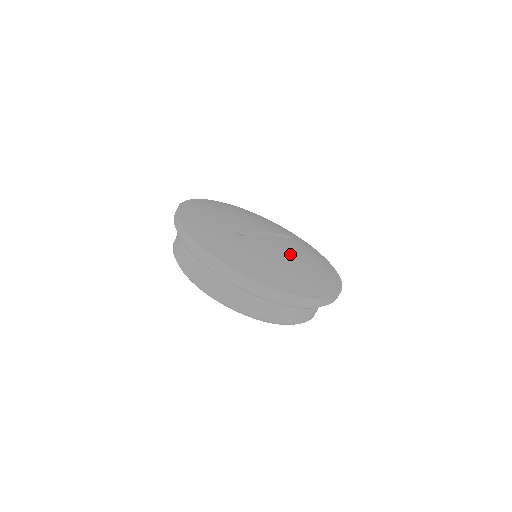
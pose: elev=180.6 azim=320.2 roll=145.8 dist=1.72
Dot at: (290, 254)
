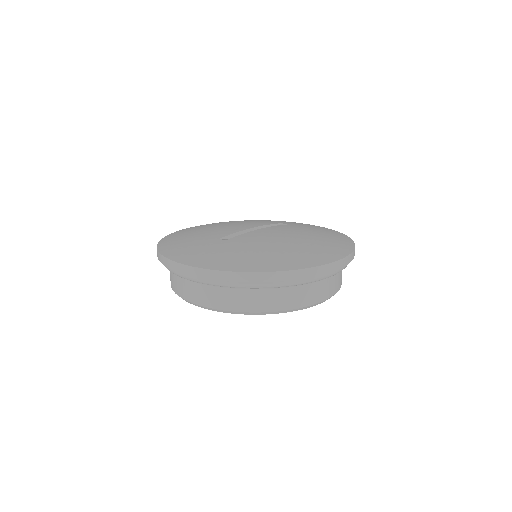
Dot at: (284, 236)
